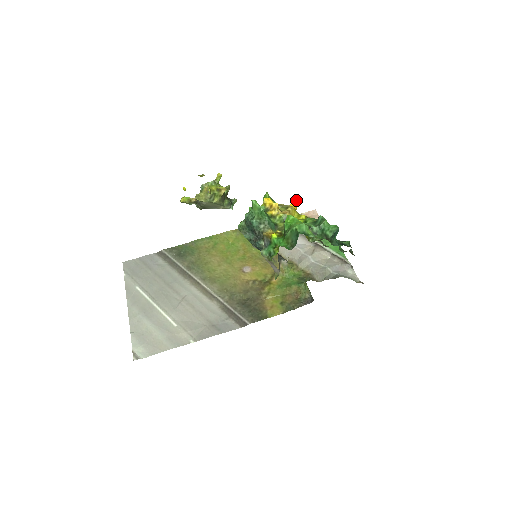
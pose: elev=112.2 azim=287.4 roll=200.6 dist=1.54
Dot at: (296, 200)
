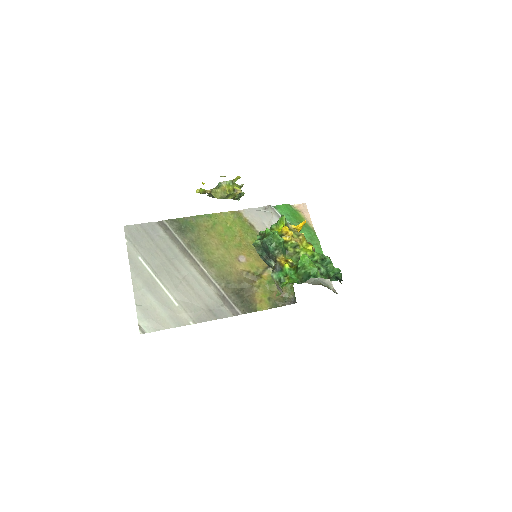
Dot at: occluded
